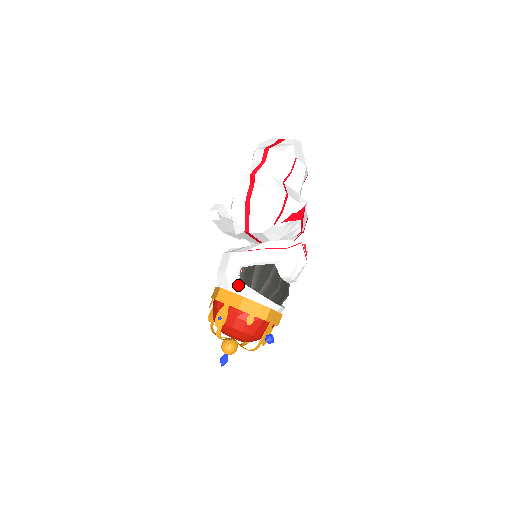
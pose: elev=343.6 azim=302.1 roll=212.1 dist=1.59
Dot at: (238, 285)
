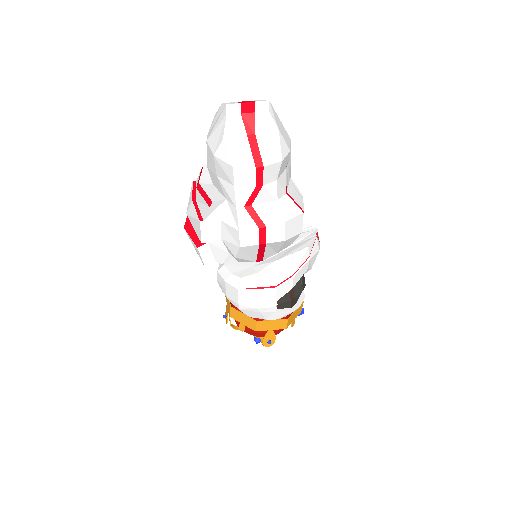
Dot at: (278, 314)
